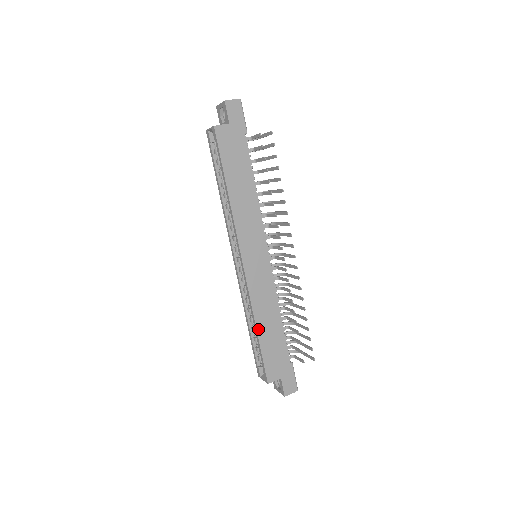
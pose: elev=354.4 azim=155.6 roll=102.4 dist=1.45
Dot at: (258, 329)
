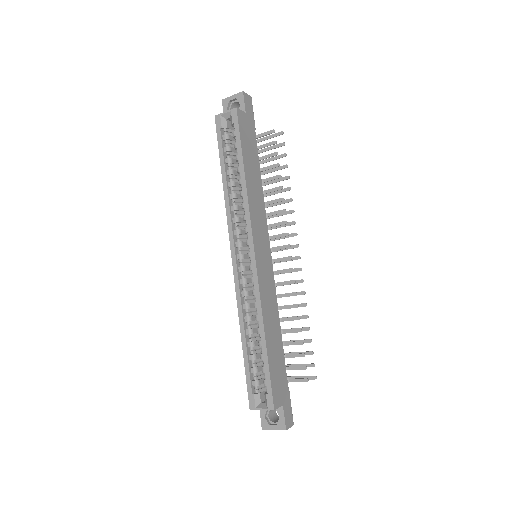
Dot at: (266, 337)
